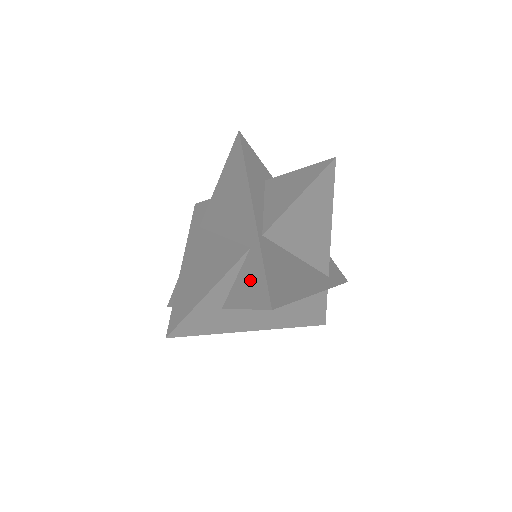
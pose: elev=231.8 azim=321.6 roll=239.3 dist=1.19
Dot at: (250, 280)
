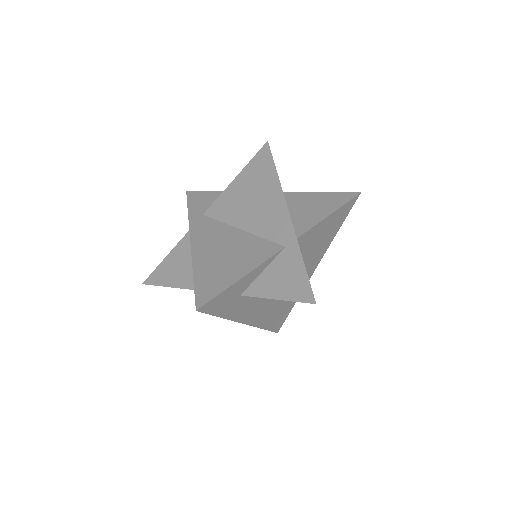
Dot at: (285, 275)
